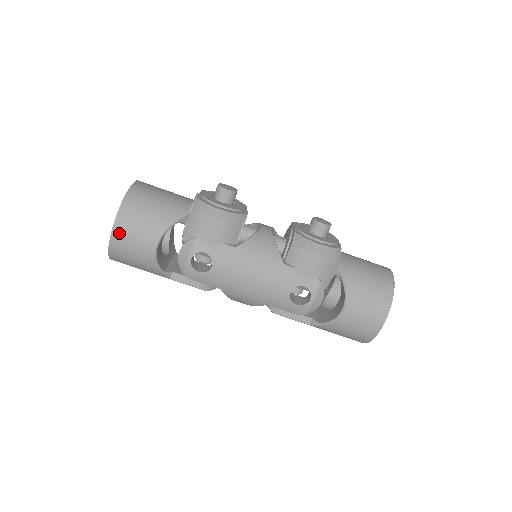
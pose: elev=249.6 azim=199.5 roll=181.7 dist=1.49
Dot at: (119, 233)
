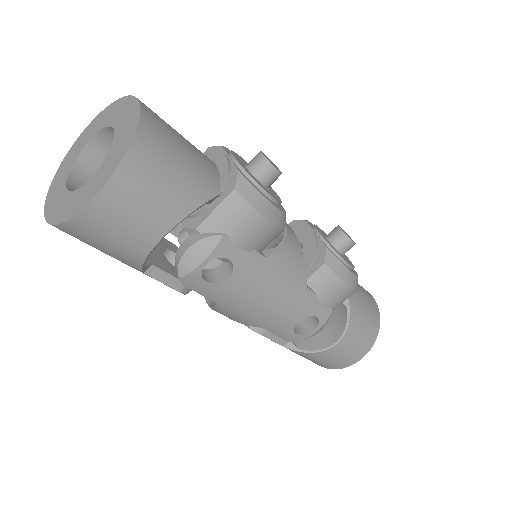
Dot at: (109, 202)
